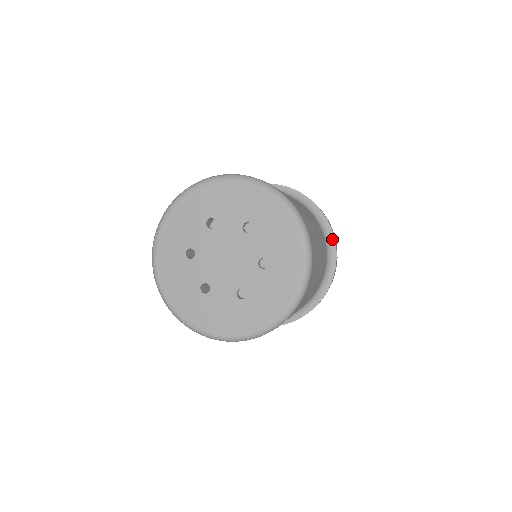
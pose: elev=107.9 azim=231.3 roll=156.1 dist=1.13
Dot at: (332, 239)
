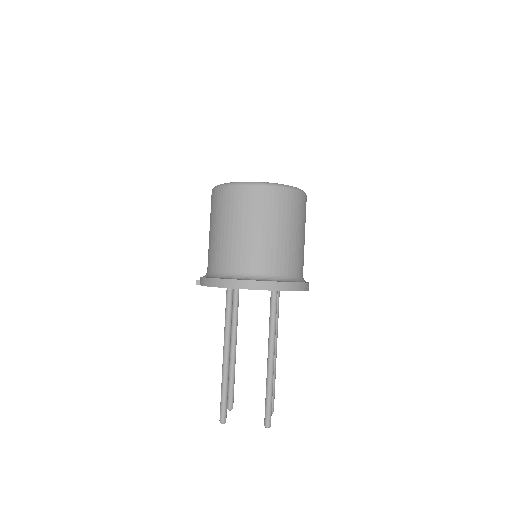
Dot at: occluded
